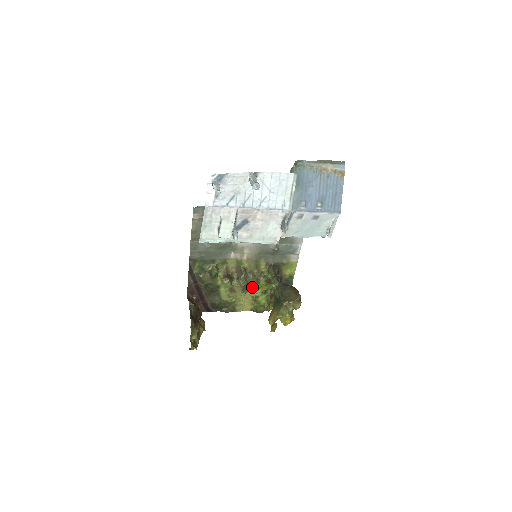
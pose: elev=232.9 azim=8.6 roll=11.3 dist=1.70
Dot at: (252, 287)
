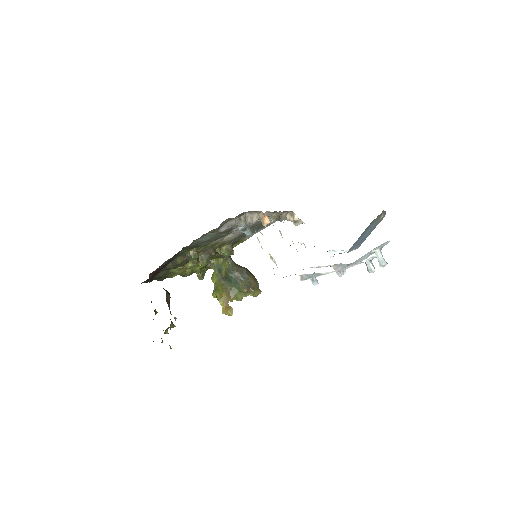
Dot at: occluded
